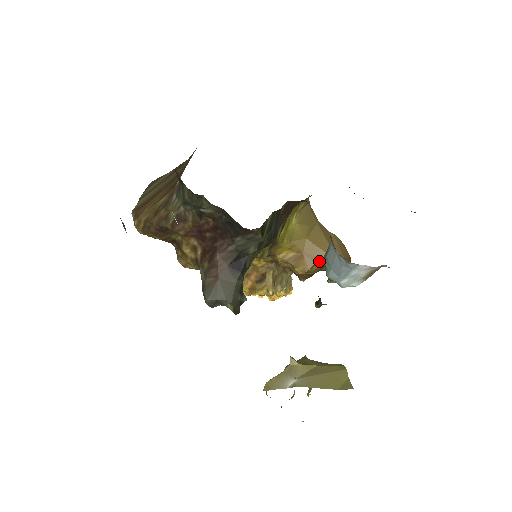
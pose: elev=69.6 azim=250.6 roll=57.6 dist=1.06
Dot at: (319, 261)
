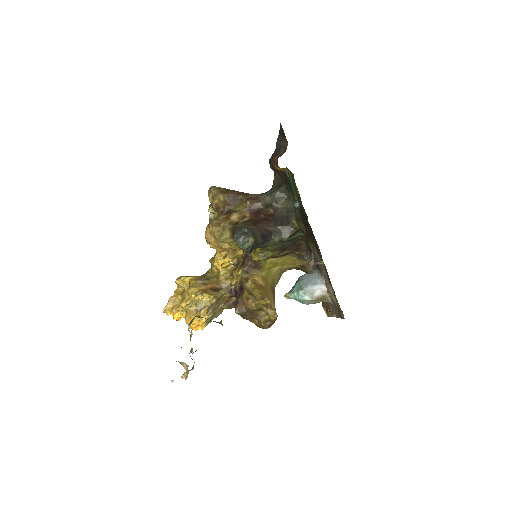
Dot at: (269, 299)
